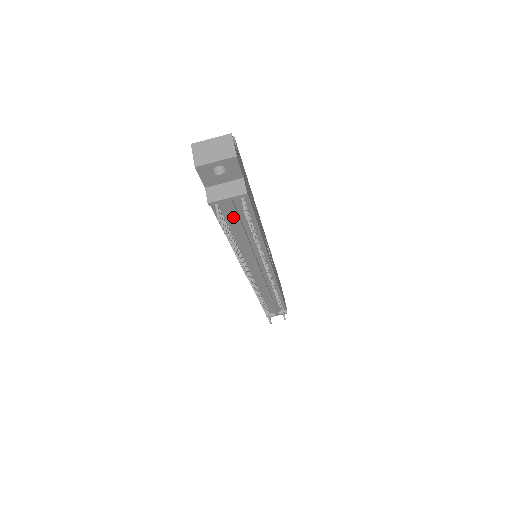
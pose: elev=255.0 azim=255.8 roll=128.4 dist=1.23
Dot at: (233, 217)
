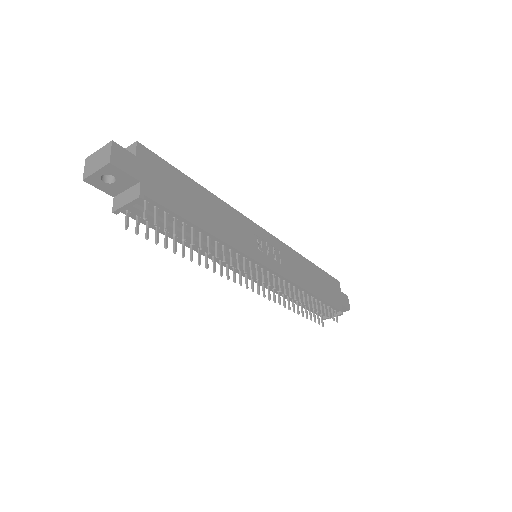
Dot at: occluded
